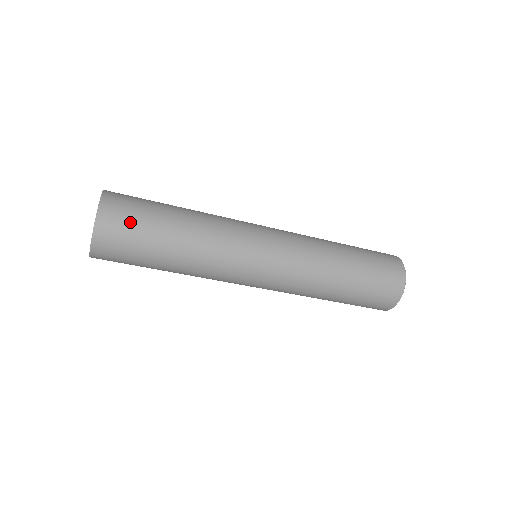
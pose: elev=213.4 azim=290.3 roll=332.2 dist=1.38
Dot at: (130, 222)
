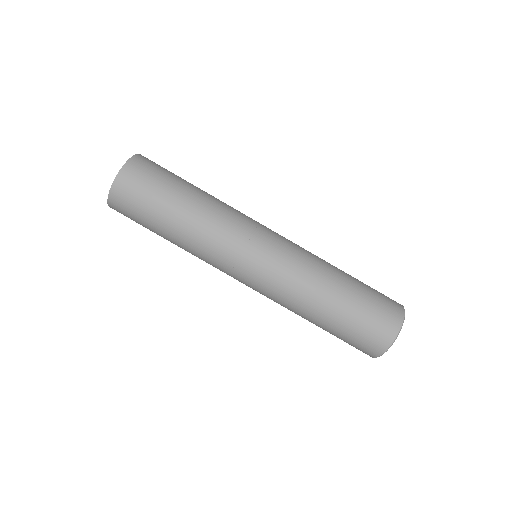
Dot at: occluded
